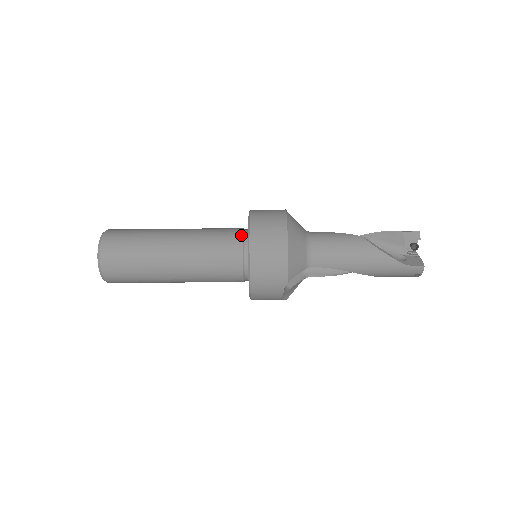
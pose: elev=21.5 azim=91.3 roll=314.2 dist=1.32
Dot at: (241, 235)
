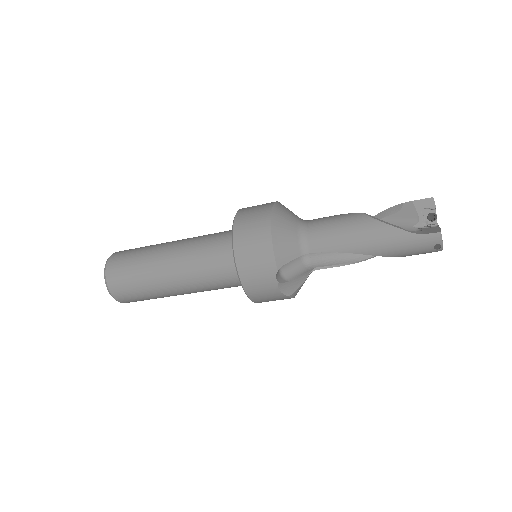
Dot at: occluded
